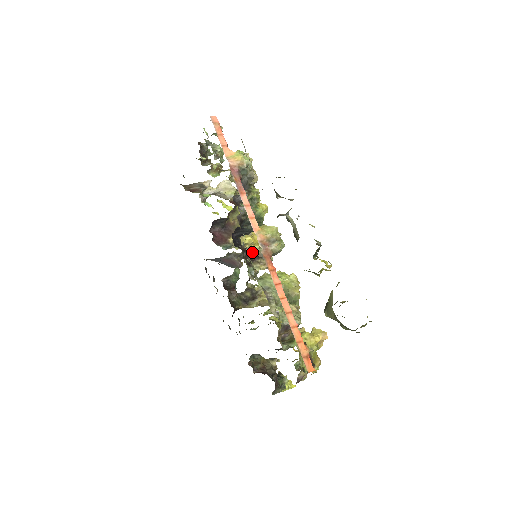
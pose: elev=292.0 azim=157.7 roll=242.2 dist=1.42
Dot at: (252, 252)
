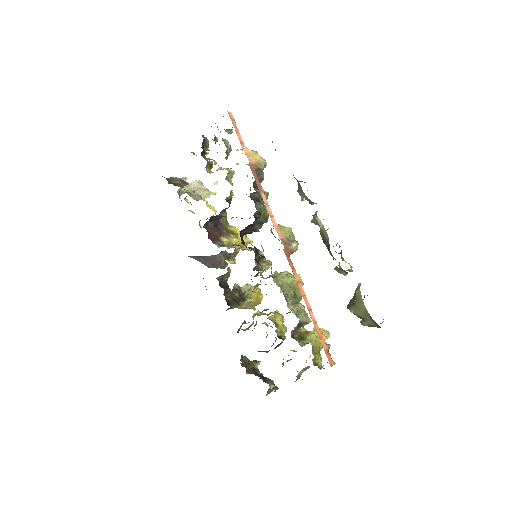
Dot at: occluded
